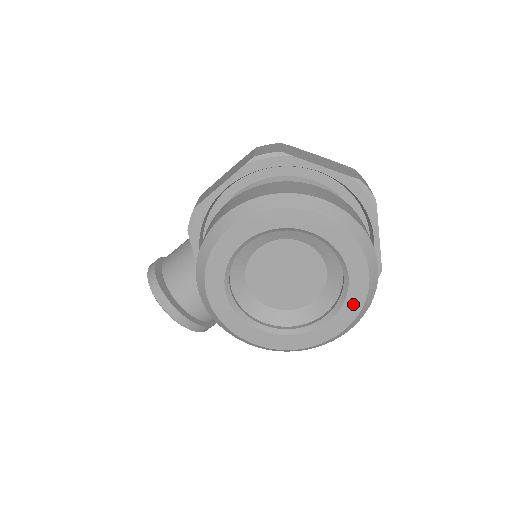
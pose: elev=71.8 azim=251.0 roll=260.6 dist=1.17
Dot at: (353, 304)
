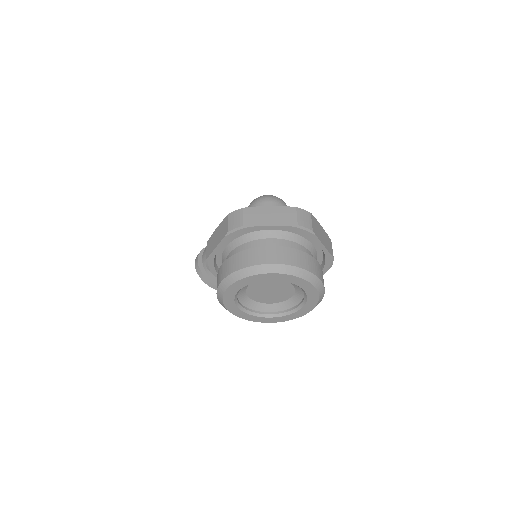
Dot at: (313, 299)
